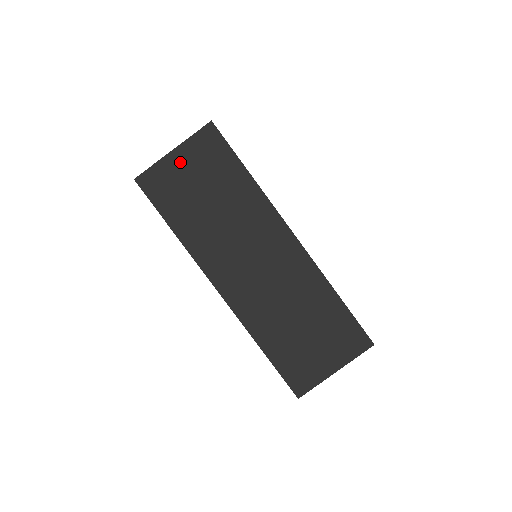
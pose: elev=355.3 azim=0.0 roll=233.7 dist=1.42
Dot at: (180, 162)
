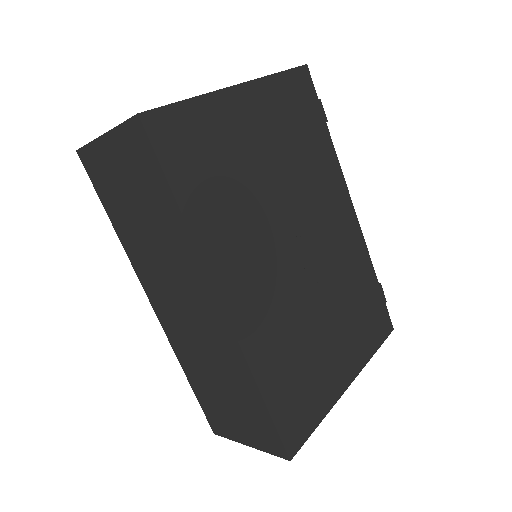
Dot at: (112, 153)
